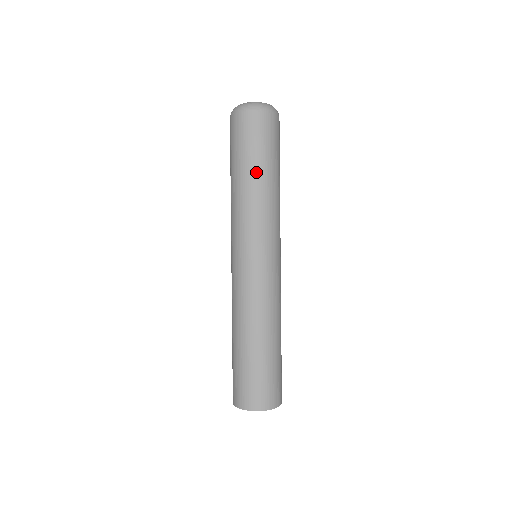
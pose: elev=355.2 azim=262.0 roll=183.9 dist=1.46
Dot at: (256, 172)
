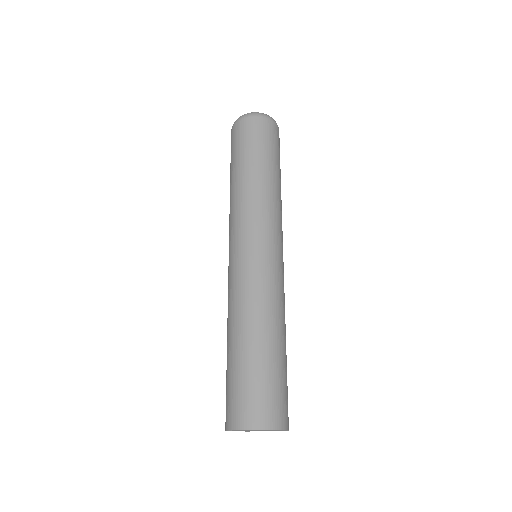
Dot at: (255, 166)
